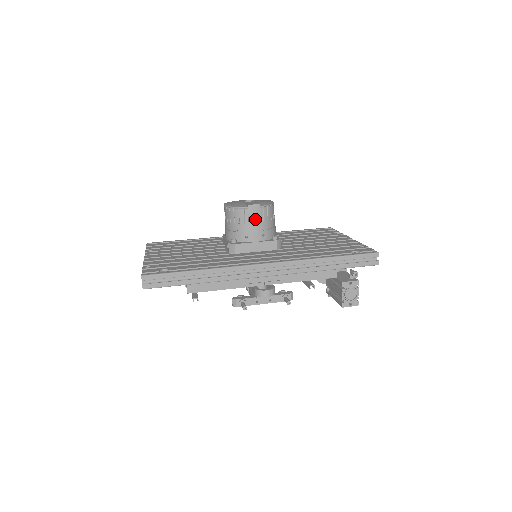
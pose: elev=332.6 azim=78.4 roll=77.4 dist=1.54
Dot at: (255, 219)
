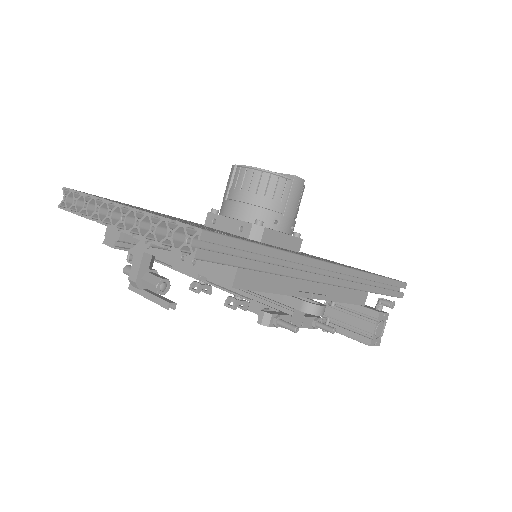
Dot at: (295, 199)
